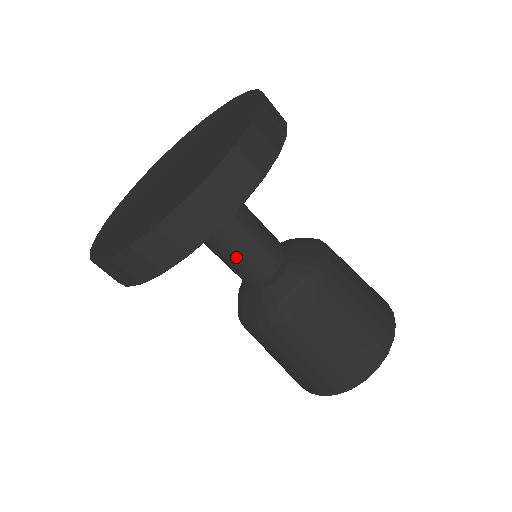
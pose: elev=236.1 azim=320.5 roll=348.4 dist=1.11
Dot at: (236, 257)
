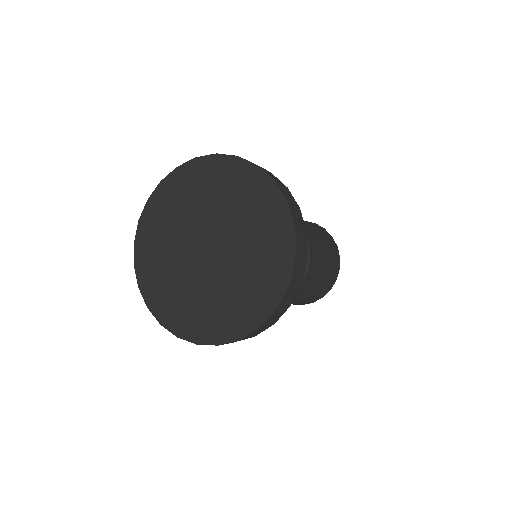
Dot at: occluded
